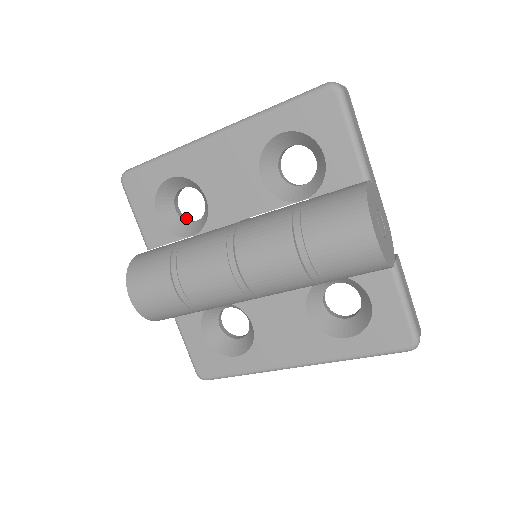
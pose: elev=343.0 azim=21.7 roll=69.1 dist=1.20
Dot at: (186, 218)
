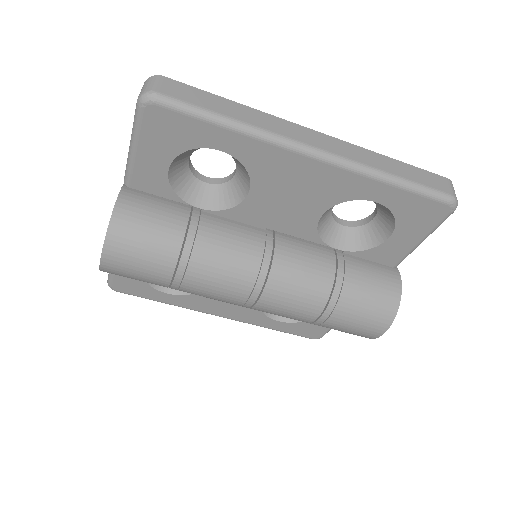
Dot at: (193, 167)
